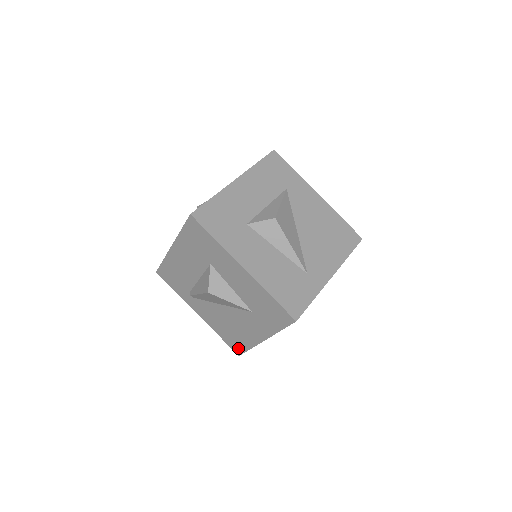
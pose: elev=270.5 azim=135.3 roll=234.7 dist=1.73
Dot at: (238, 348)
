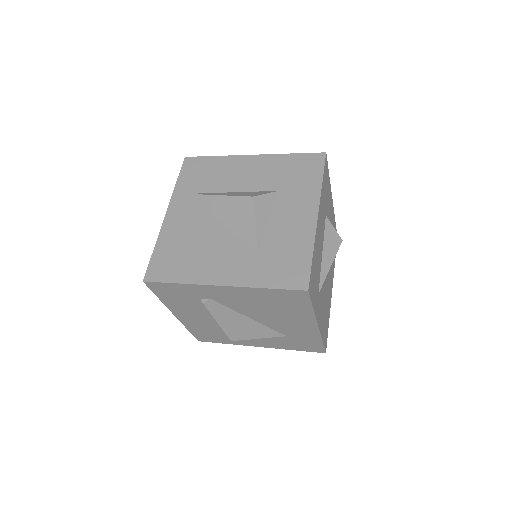
Dot at: (160, 273)
